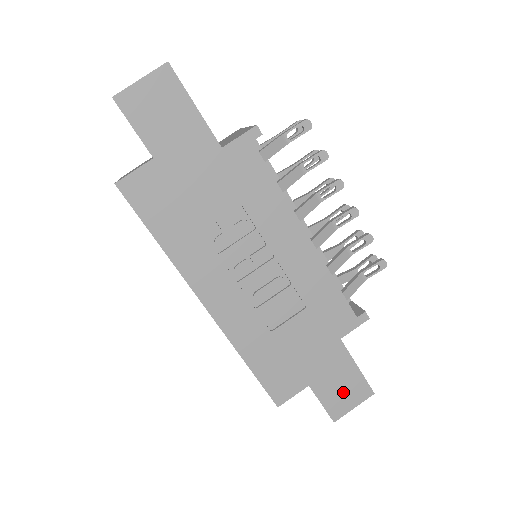
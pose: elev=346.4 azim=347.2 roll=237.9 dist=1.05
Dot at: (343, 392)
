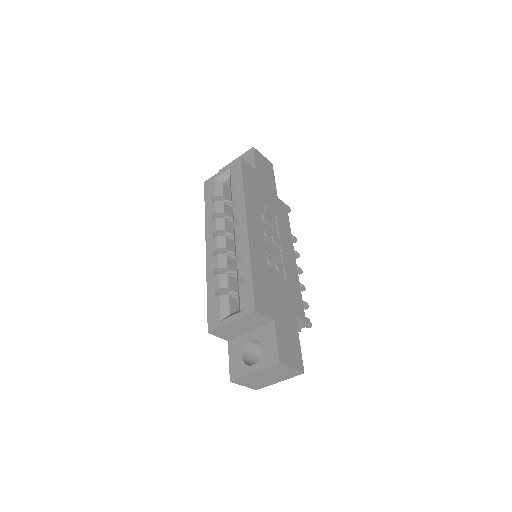
Dot at: (289, 349)
